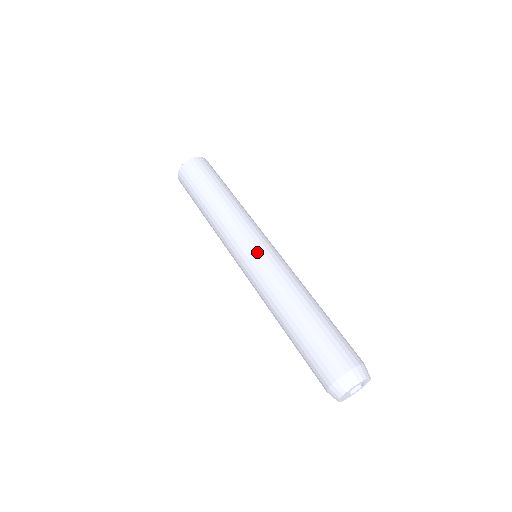
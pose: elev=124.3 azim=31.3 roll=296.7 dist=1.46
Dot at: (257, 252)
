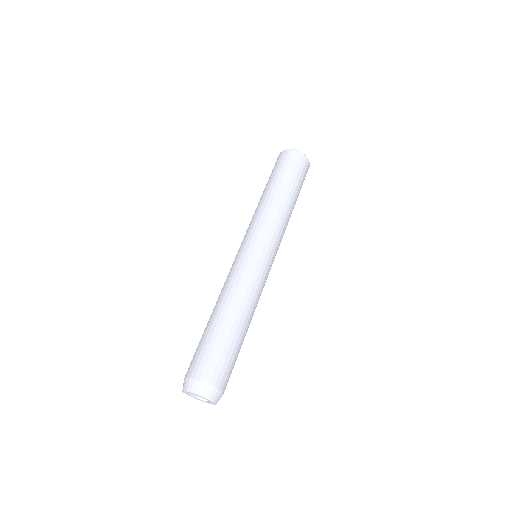
Dot at: (239, 253)
